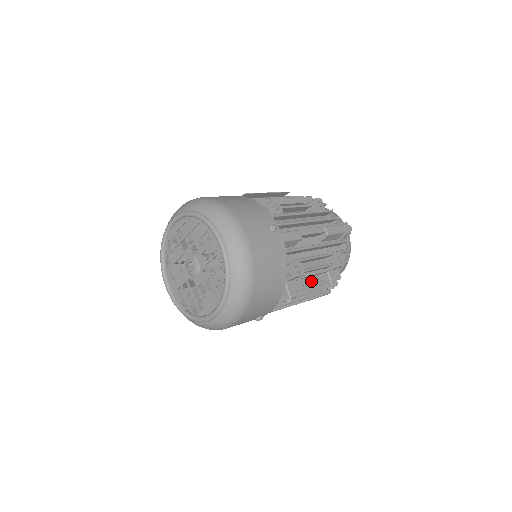
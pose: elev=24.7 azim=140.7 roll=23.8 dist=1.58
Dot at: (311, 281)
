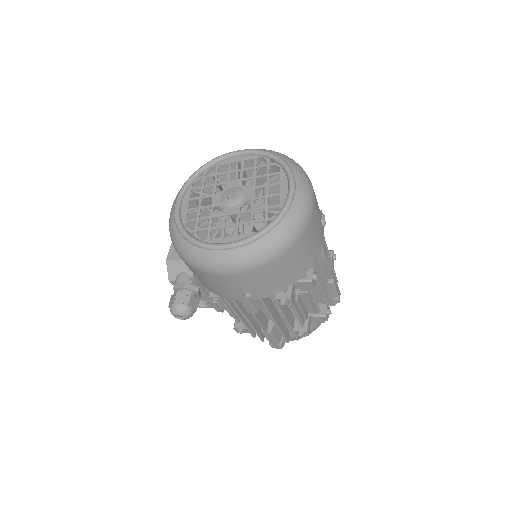
Dot at: (302, 306)
